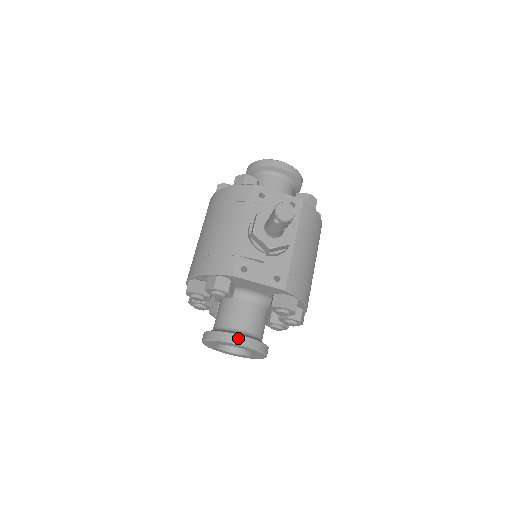
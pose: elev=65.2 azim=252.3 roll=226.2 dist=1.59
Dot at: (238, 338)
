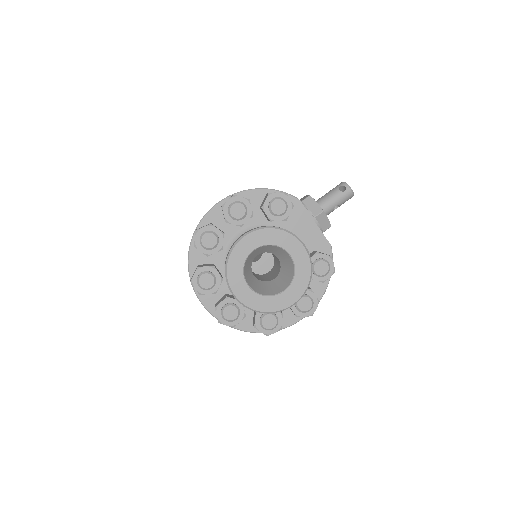
Dot at: occluded
